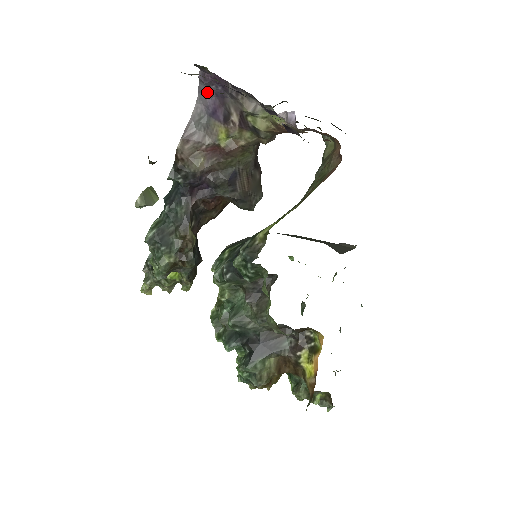
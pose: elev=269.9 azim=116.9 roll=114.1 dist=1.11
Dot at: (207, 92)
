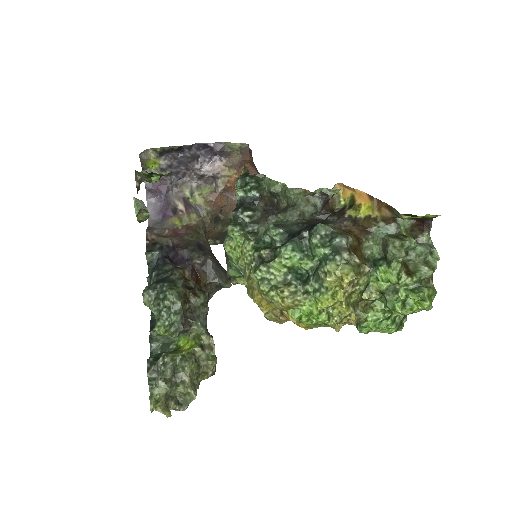
Dot at: (154, 208)
